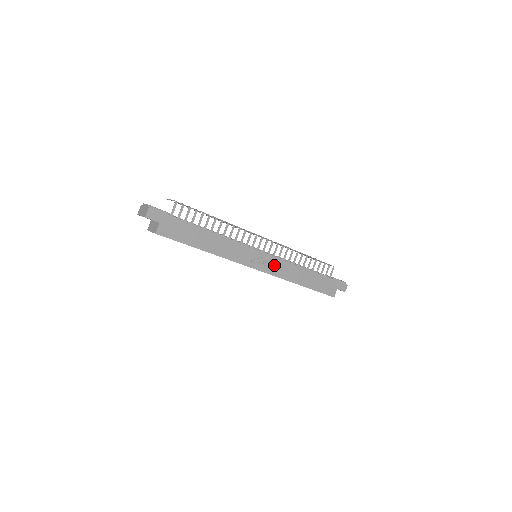
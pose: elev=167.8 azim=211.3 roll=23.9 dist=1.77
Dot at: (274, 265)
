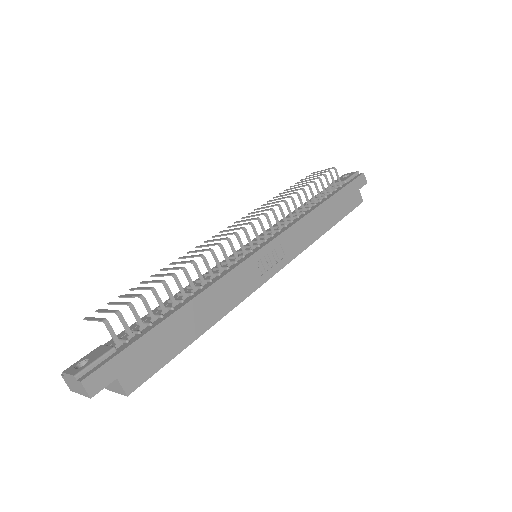
Dot at: (286, 245)
